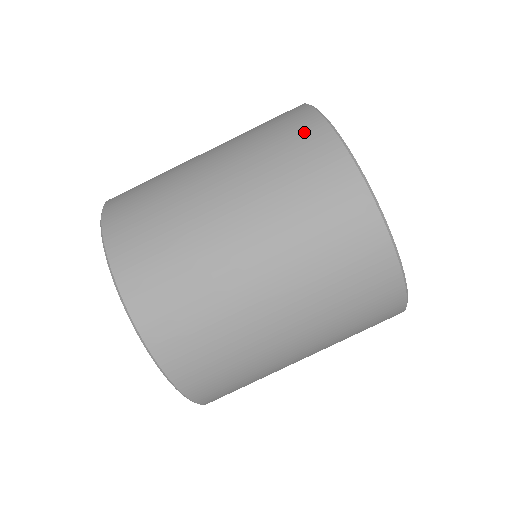
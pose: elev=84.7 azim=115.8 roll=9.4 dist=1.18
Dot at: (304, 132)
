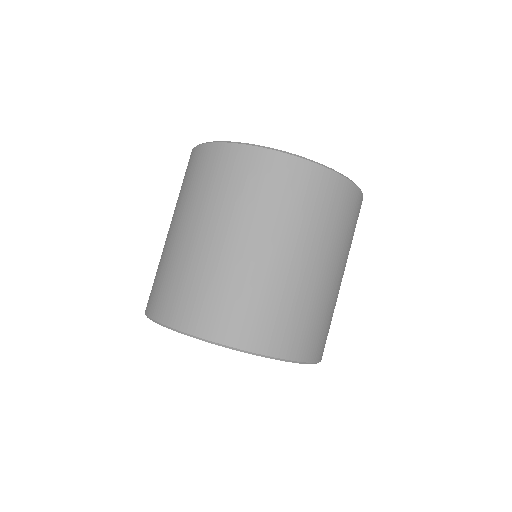
Dot at: (232, 162)
